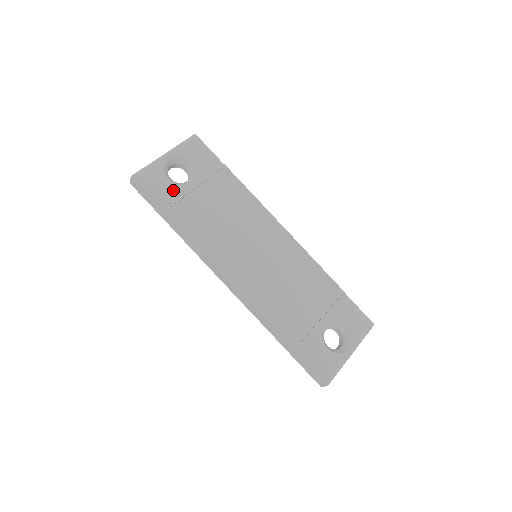
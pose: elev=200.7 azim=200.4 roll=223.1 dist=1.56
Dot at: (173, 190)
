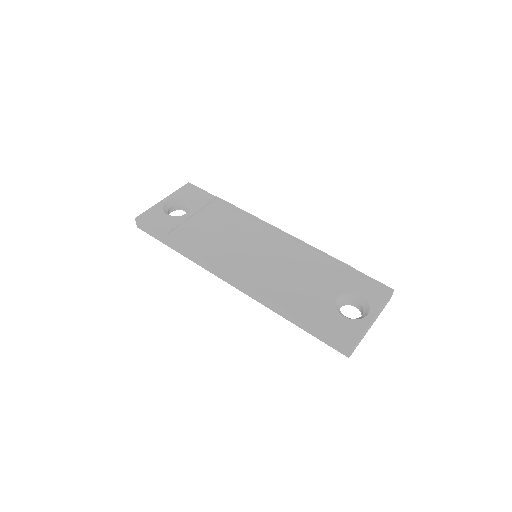
Dot at: (172, 221)
